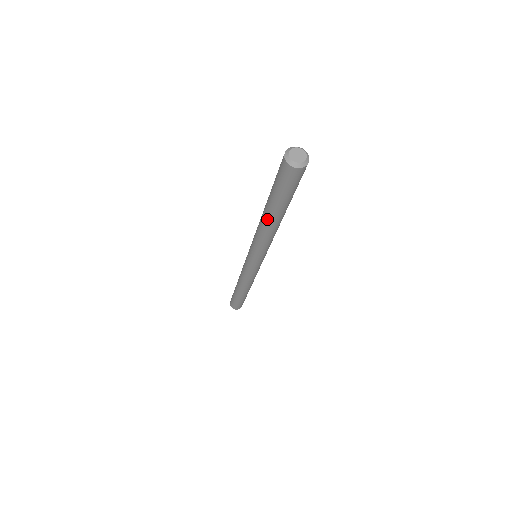
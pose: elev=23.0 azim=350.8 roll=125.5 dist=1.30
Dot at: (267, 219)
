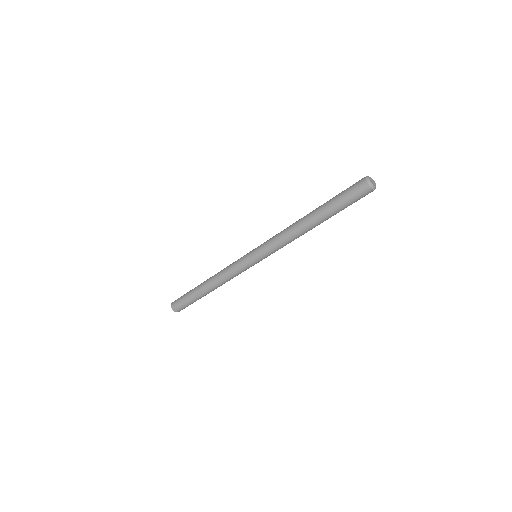
Dot at: (308, 215)
